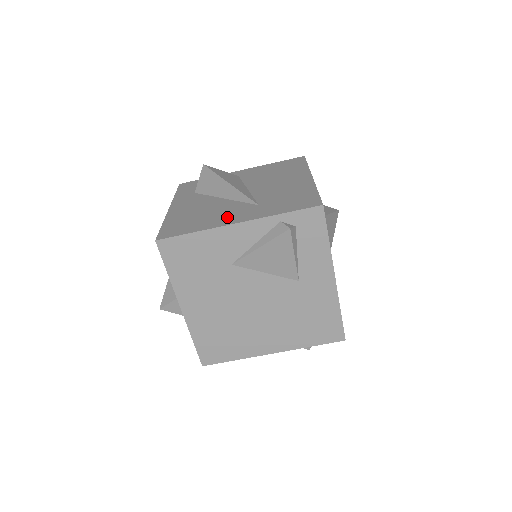
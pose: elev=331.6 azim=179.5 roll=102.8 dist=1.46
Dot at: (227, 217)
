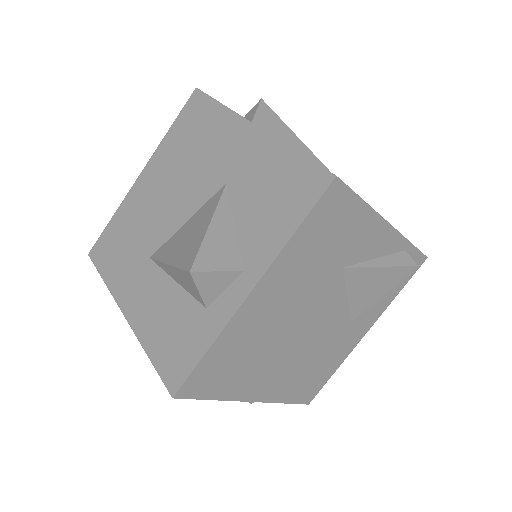
Dot at: occluded
